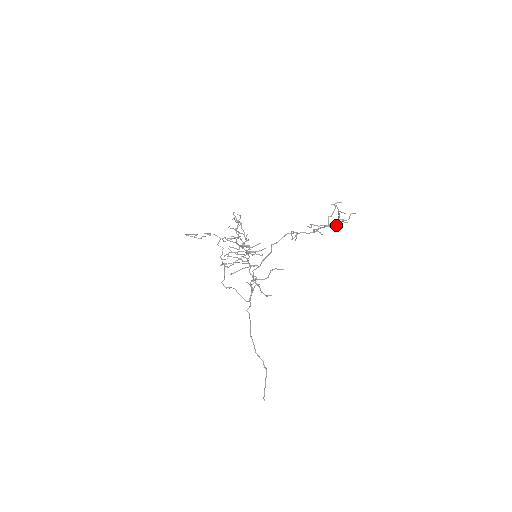
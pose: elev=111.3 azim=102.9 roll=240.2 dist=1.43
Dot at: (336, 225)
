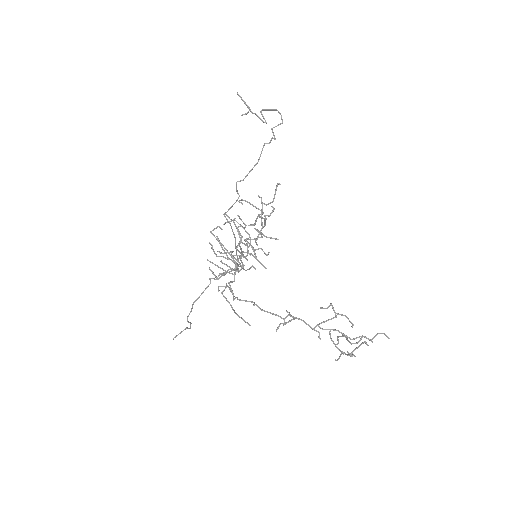
Dot at: (340, 350)
